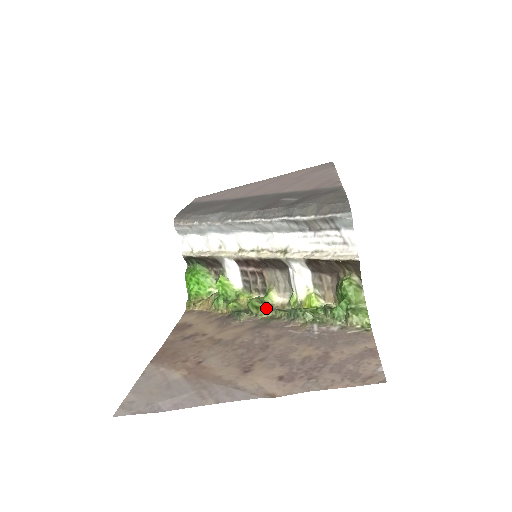
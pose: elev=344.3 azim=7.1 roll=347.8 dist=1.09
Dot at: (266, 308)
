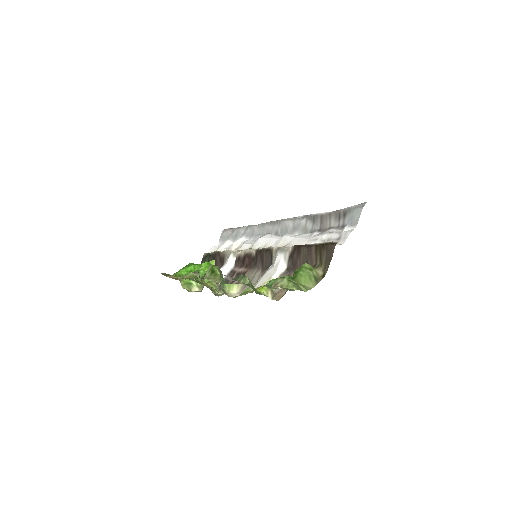
Dot at: (219, 276)
